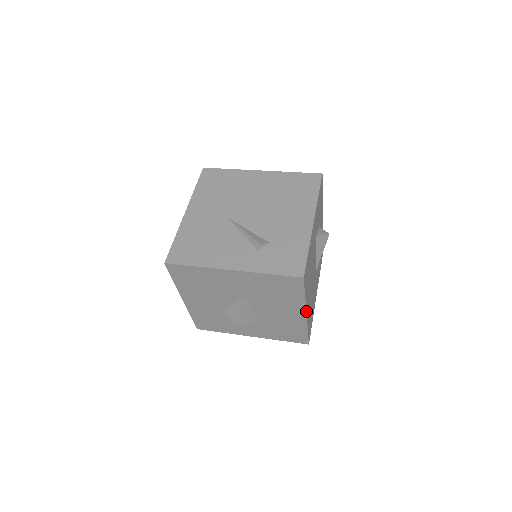
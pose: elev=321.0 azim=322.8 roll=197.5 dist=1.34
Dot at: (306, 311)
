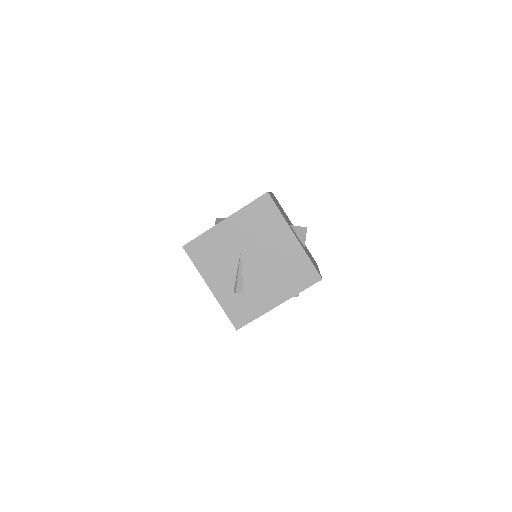
Dot at: occluded
